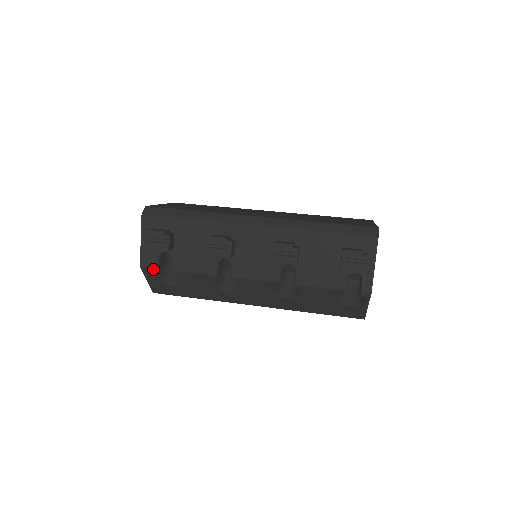
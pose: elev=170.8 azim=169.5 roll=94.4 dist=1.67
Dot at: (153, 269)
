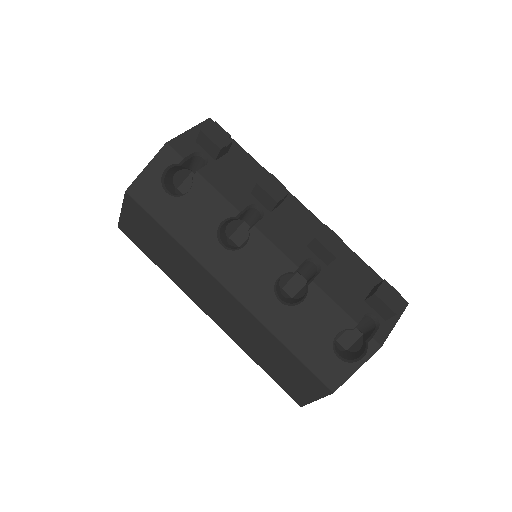
Dot at: (177, 156)
